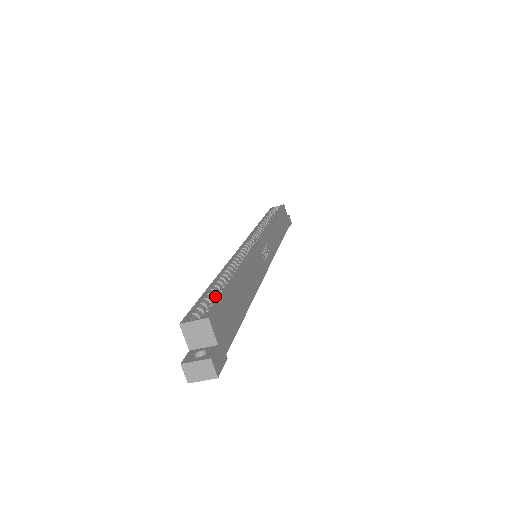
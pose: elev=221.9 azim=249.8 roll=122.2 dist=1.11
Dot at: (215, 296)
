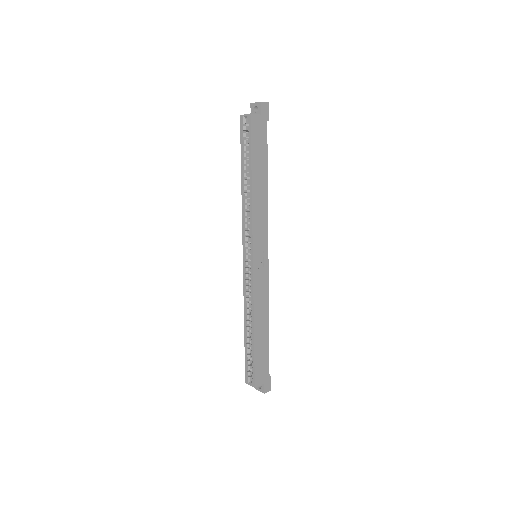
Dot at: (250, 350)
